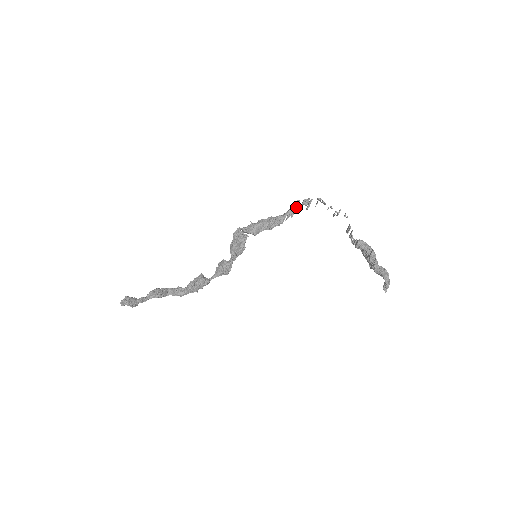
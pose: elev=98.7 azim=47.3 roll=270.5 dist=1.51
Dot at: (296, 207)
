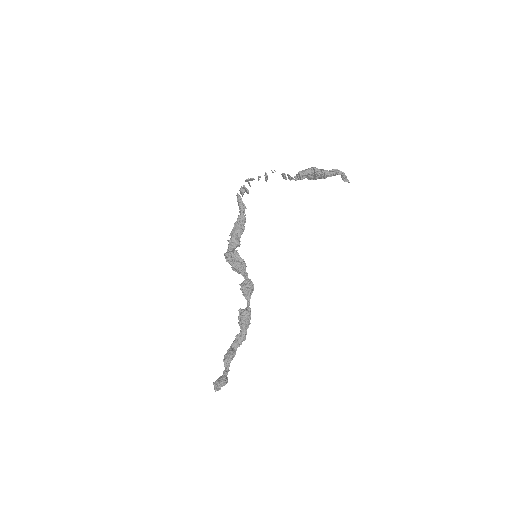
Dot at: (241, 200)
